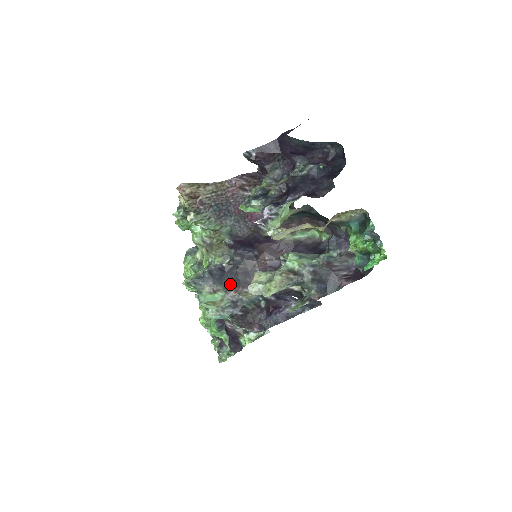
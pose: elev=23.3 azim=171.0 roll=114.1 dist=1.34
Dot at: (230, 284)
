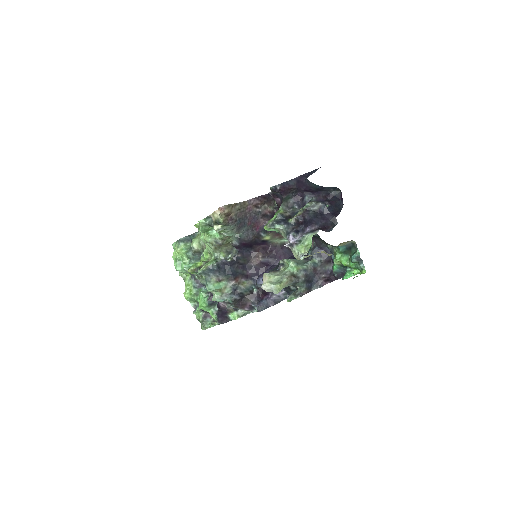
Dot at: (233, 276)
